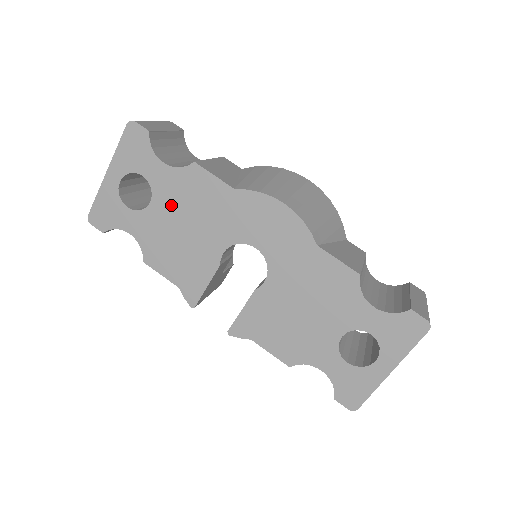
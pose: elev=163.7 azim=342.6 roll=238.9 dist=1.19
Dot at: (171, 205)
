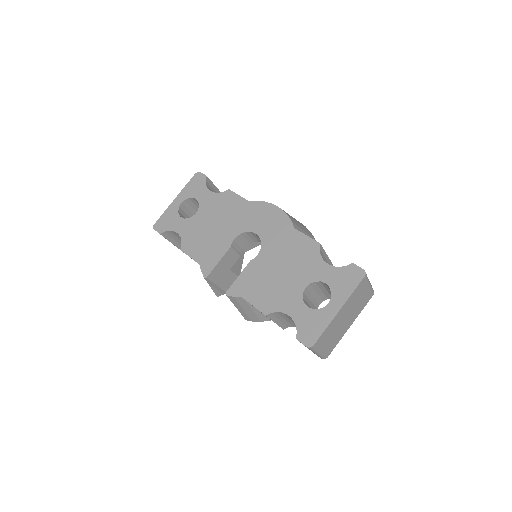
Dot at: (209, 213)
